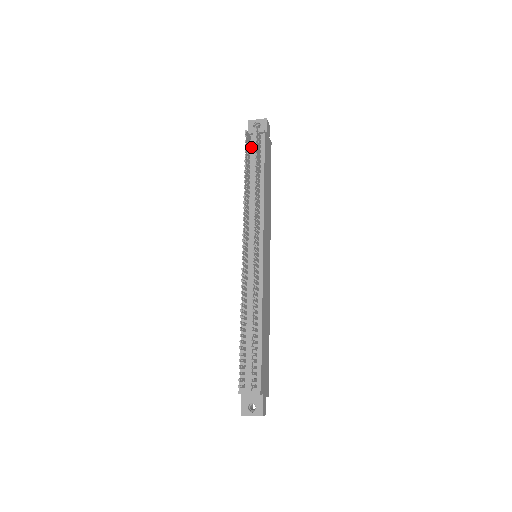
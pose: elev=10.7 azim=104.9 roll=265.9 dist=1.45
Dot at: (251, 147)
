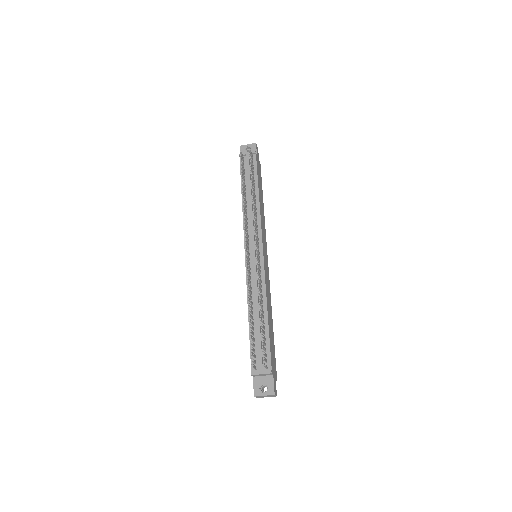
Dot at: (245, 166)
